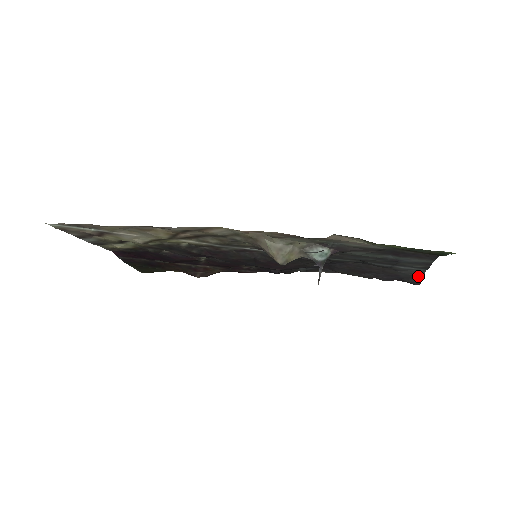
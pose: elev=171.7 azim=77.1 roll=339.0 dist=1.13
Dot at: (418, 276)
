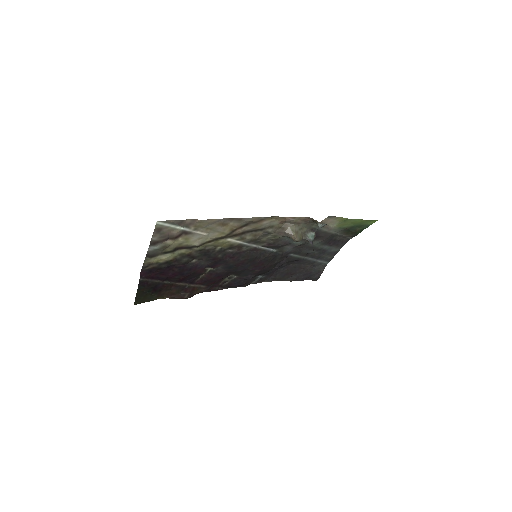
Dot at: (321, 271)
